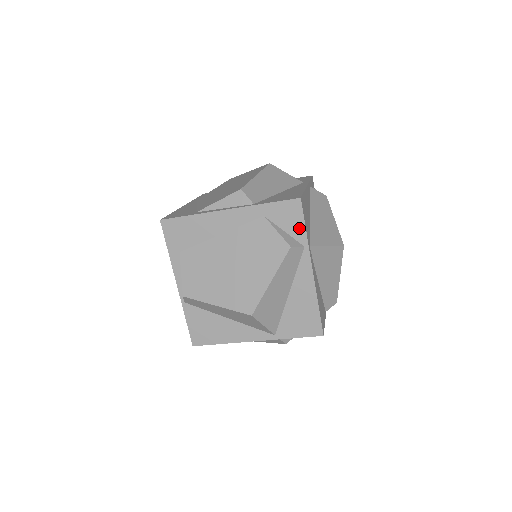
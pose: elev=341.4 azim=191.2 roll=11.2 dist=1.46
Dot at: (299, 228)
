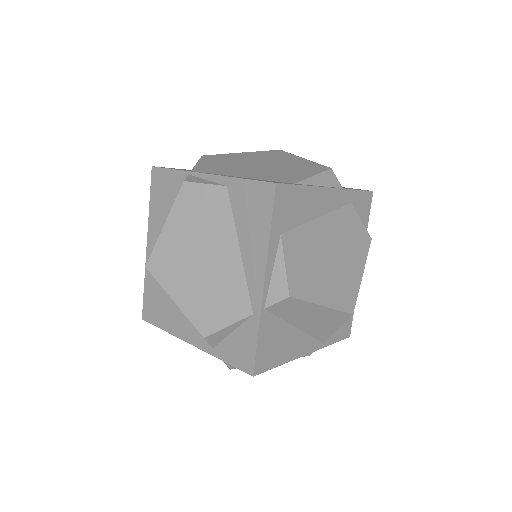
Dot at: (365, 221)
